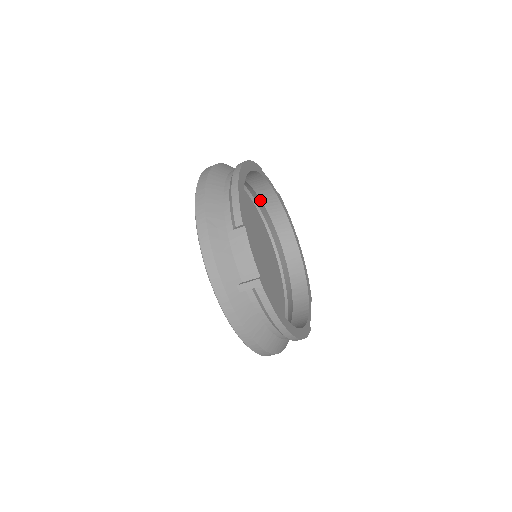
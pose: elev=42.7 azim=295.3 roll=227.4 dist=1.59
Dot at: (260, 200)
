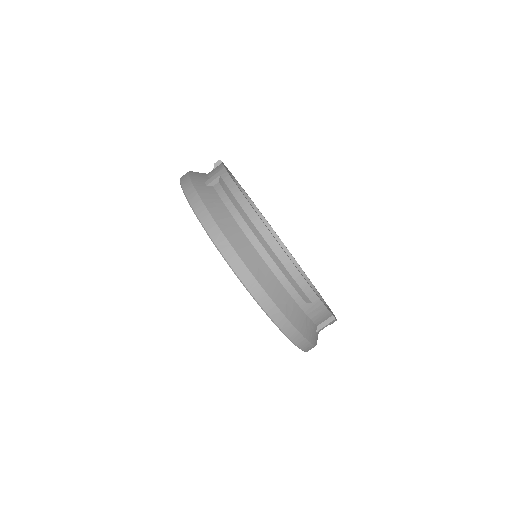
Dot at: occluded
